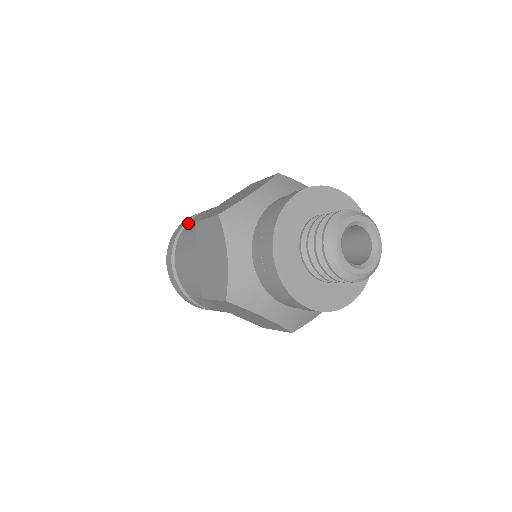
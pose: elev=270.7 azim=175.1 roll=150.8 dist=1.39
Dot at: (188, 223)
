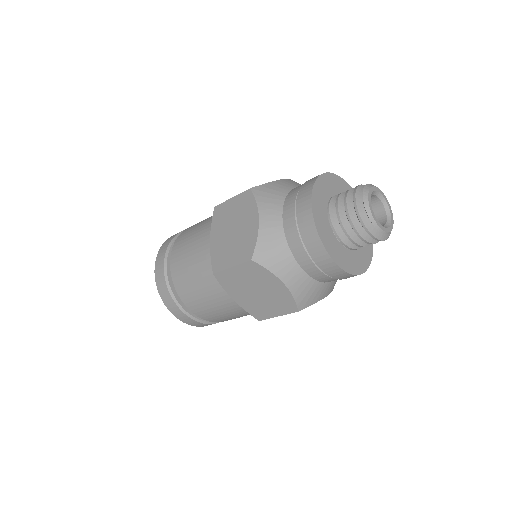
Dot at: (173, 273)
